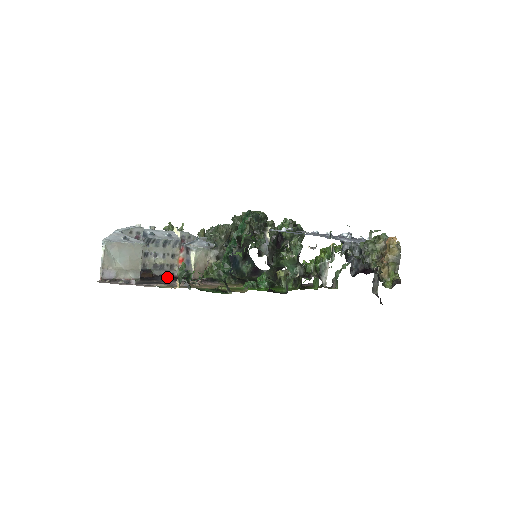
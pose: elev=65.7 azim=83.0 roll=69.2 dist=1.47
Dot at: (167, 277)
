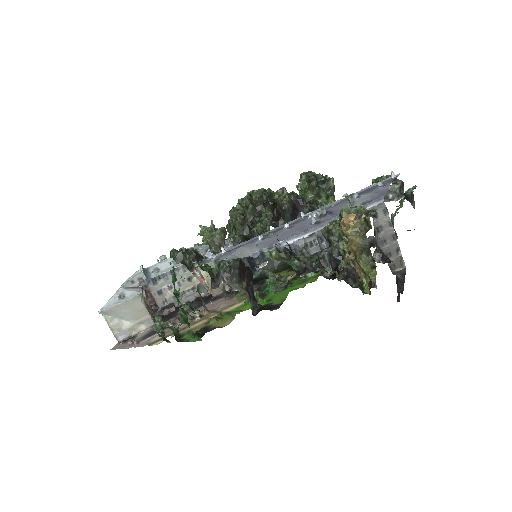
Dot at: occluded
